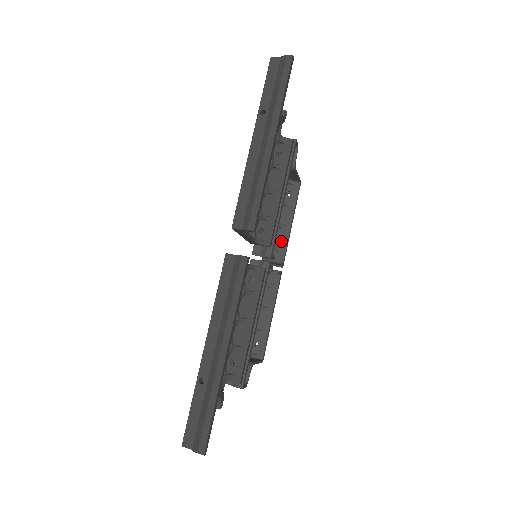
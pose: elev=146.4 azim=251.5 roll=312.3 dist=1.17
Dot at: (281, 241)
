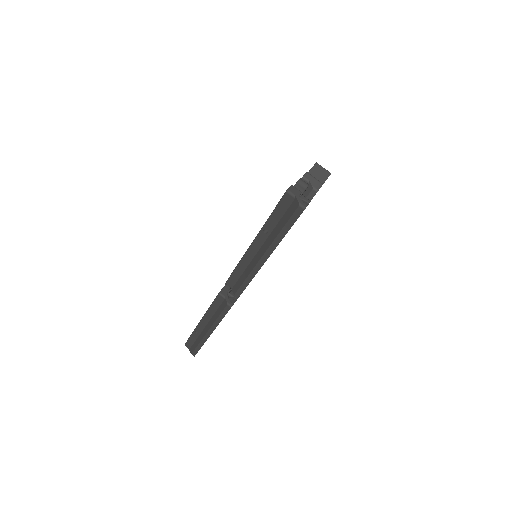
Dot at: occluded
